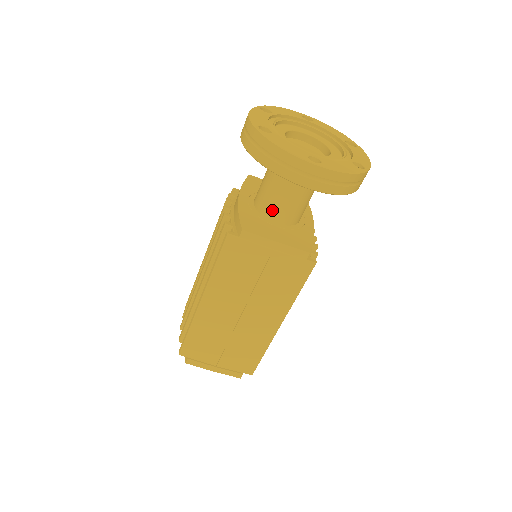
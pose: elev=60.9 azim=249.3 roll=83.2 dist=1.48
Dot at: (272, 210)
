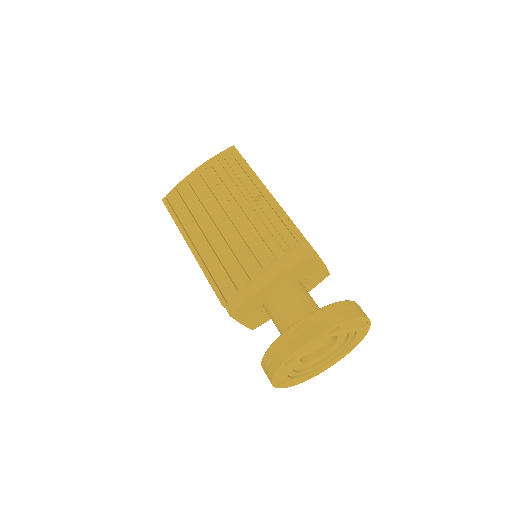
Dot at: (267, 312)
